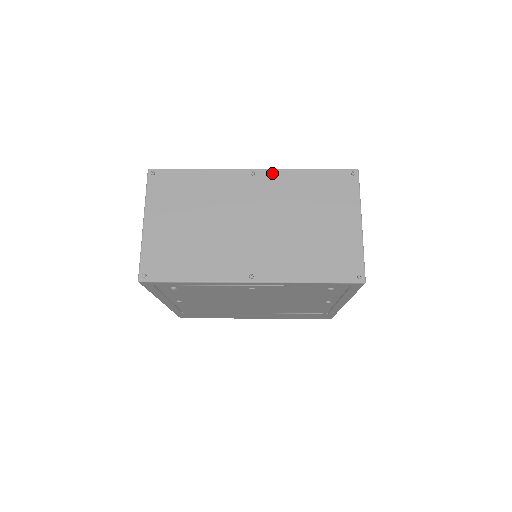
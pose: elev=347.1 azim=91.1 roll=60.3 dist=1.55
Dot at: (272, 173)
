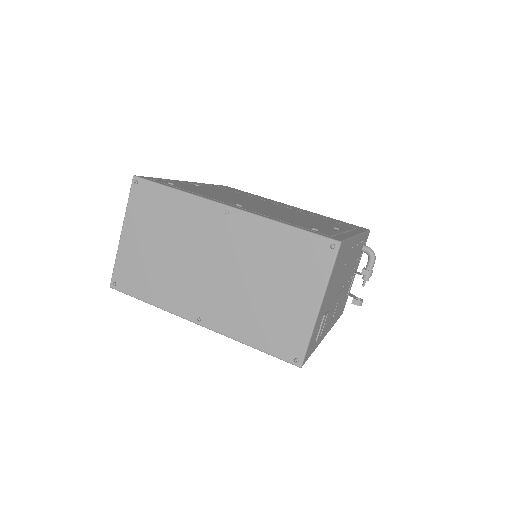
Dot at: (246, 218)
